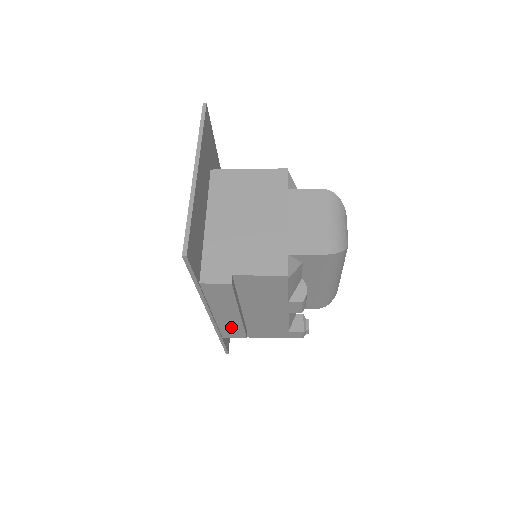
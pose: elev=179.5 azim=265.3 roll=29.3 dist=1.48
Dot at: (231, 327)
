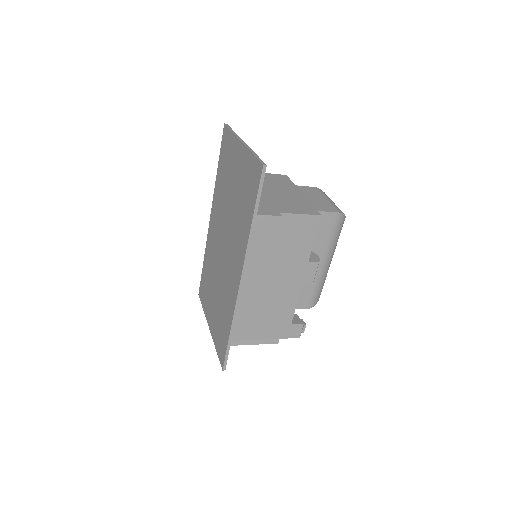
Dot at: (250, 305)
